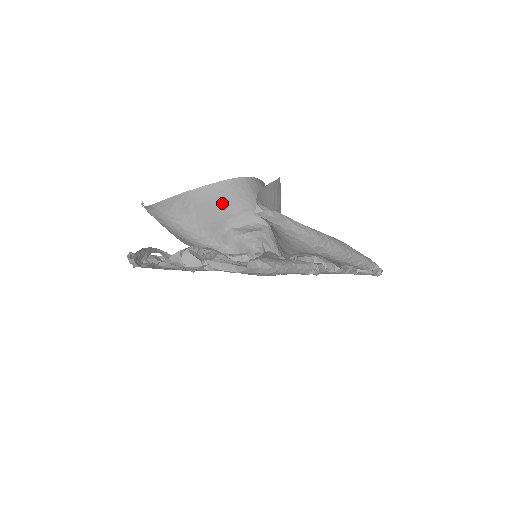
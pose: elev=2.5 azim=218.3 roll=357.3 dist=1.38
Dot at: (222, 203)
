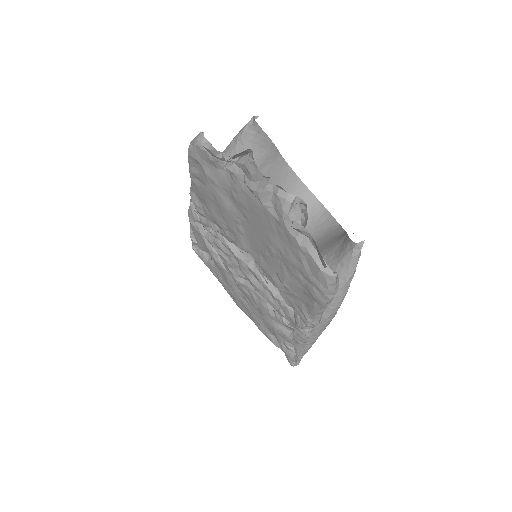
Dot at: occluded
